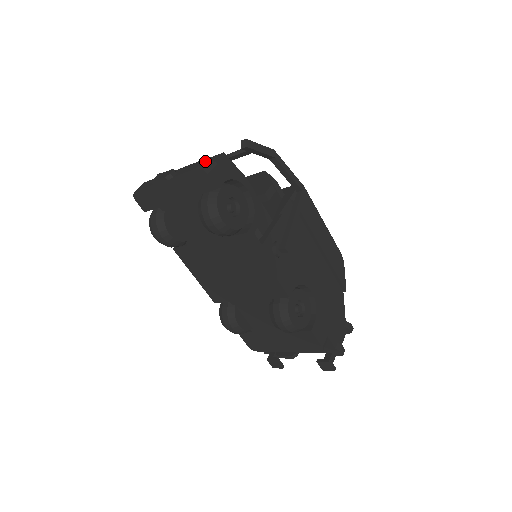
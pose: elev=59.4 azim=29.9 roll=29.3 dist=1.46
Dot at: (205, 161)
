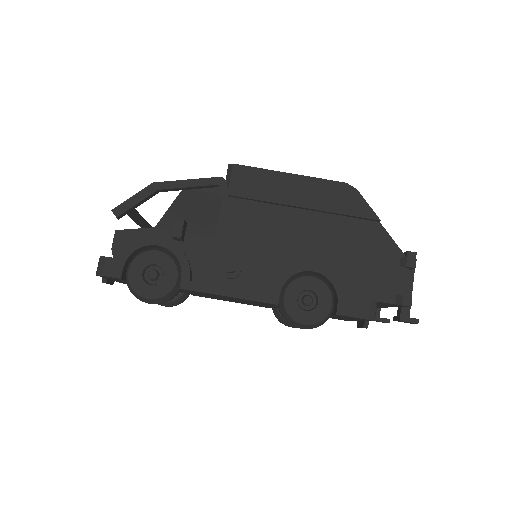
Dot at: occluded
